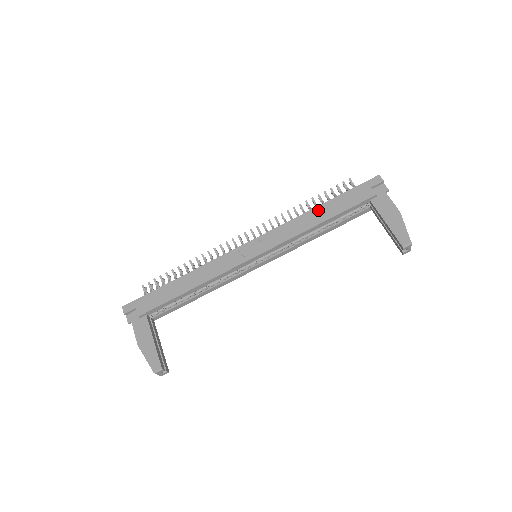
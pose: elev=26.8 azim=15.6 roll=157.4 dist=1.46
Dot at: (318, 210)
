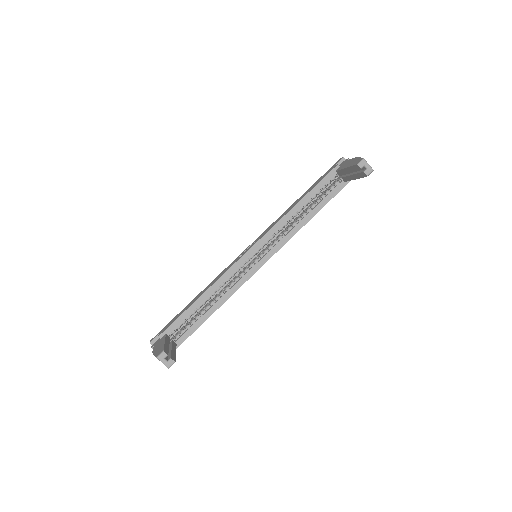
Dot at: (297, 200)
